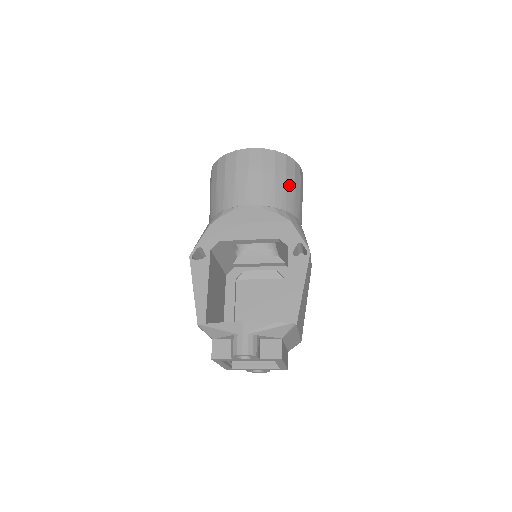
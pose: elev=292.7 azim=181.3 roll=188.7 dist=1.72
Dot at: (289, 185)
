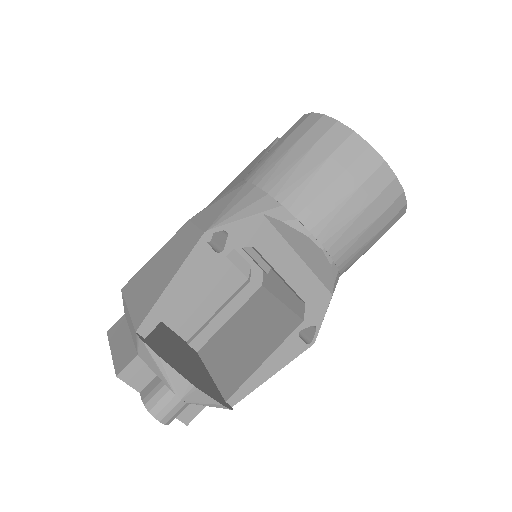
Dot at: (370, 247)
